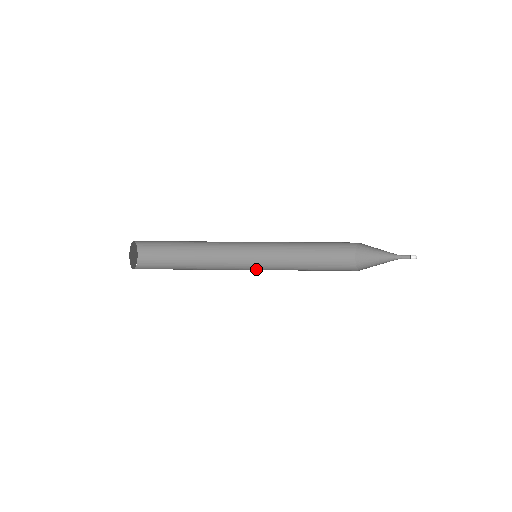
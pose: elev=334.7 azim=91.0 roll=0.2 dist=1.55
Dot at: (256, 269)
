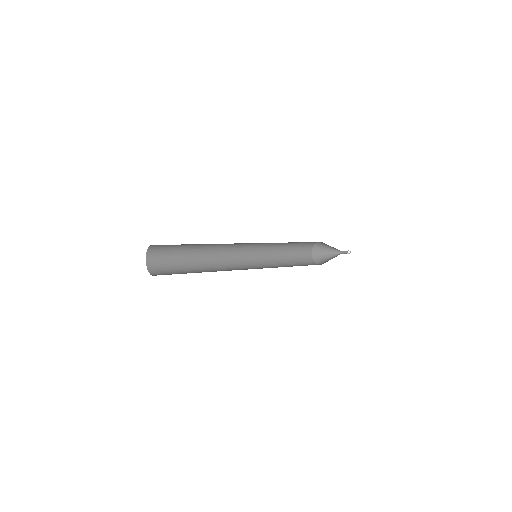
Dot at: (251, 265)
